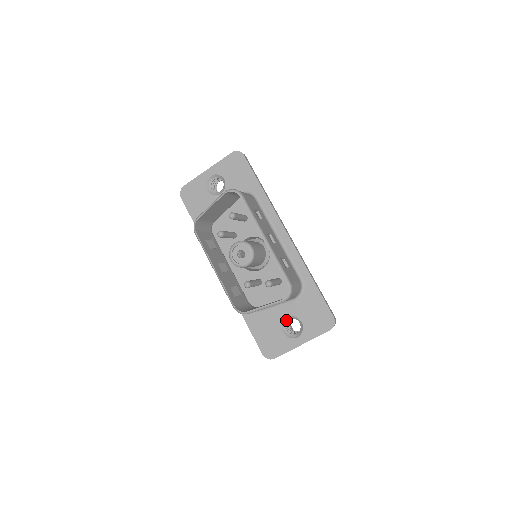
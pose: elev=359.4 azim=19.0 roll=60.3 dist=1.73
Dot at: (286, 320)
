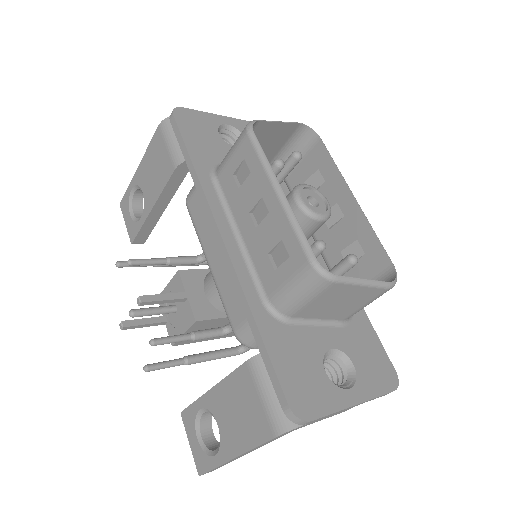
Dot at: (327, 354)
